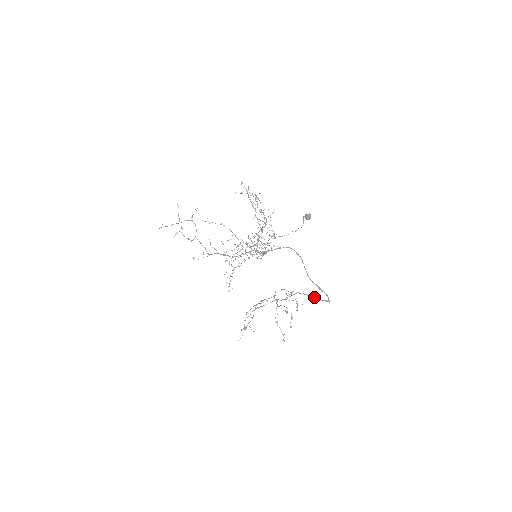
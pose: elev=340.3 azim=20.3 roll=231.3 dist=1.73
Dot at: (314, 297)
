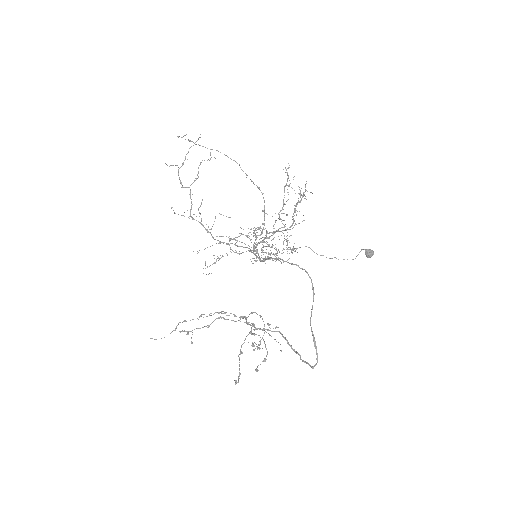
Dot at: (294, 350)
